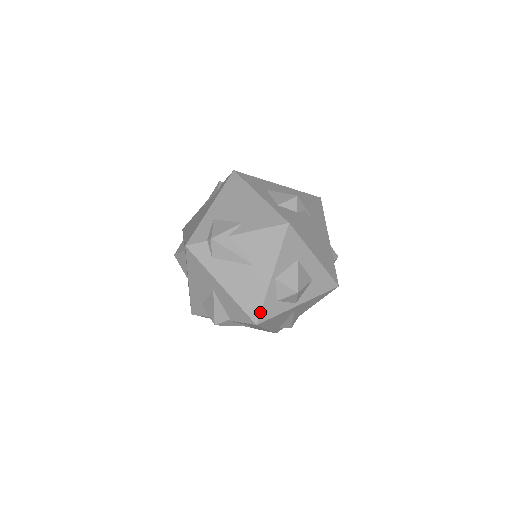
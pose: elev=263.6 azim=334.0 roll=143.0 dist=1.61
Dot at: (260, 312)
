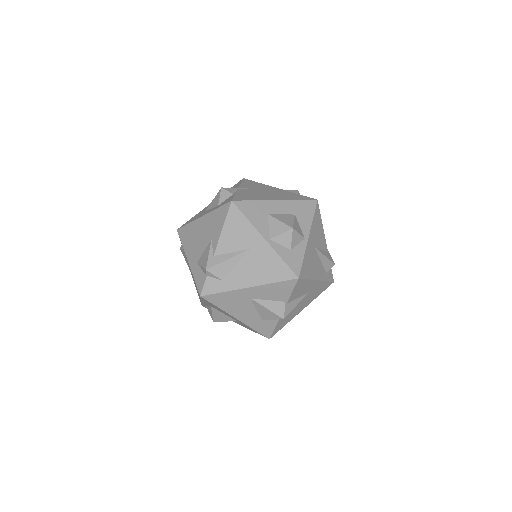
Dot at: (289, 268)
